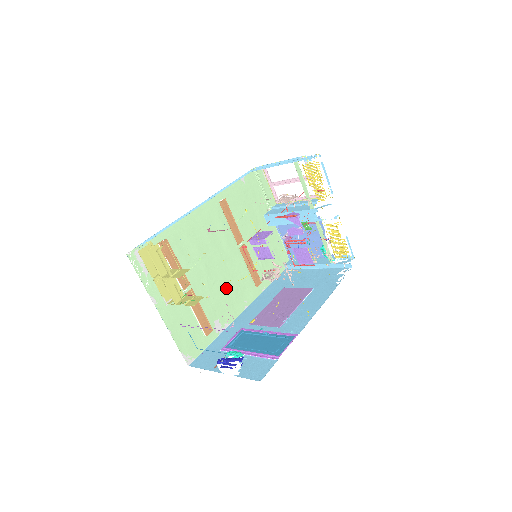
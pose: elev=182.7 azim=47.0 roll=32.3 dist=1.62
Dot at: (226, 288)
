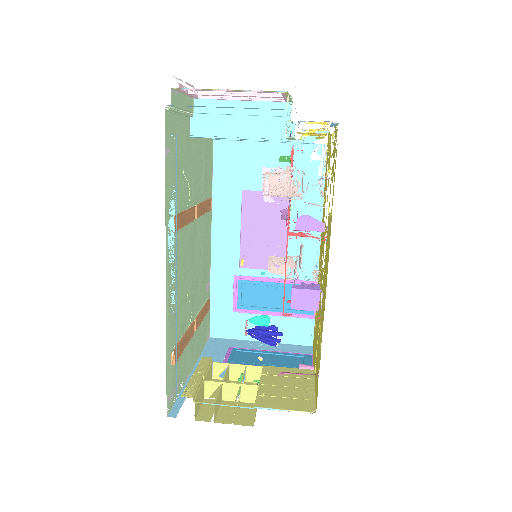
Dot at: (201, 260)
